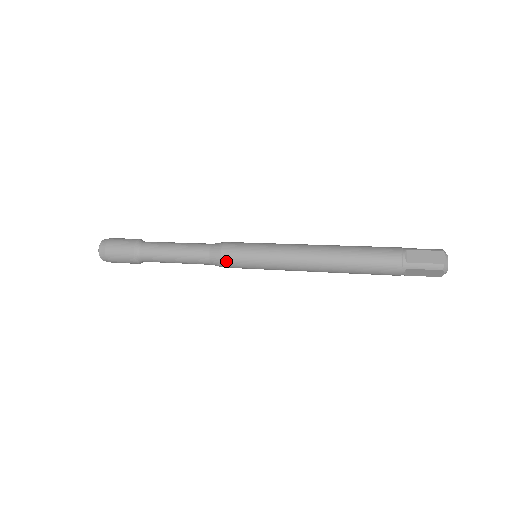
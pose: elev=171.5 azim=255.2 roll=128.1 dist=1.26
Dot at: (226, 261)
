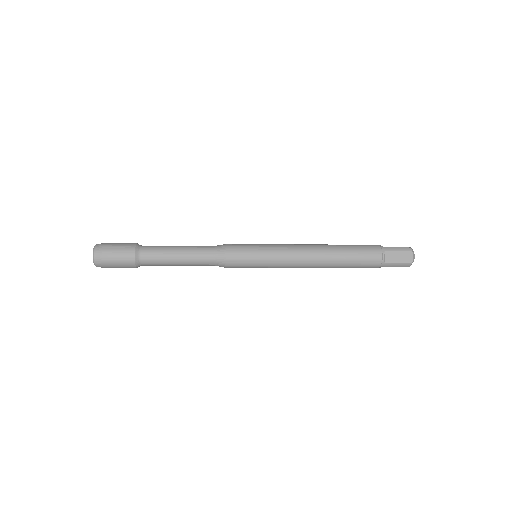
Dot at: (231, 267)
